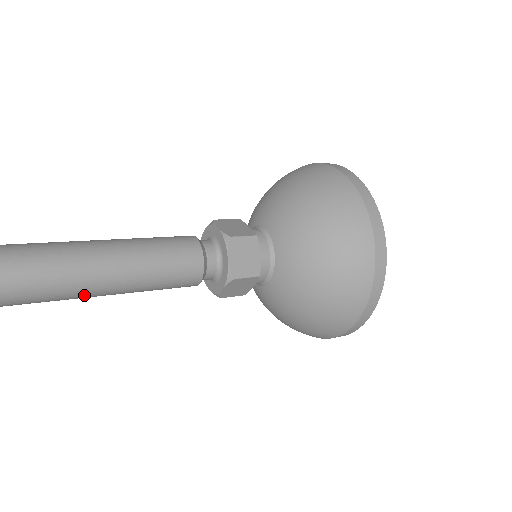
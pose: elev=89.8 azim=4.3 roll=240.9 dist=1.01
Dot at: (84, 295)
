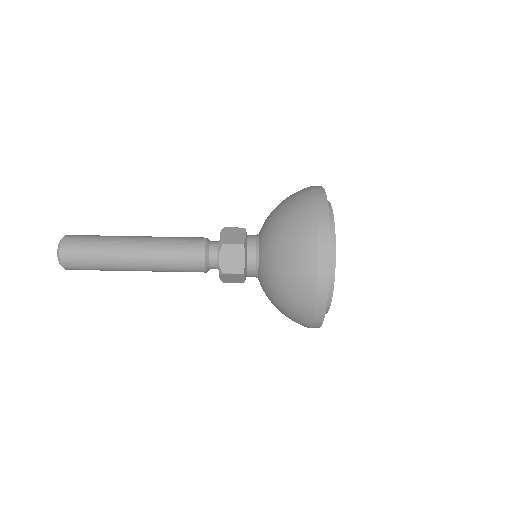
Dot at: (131, 270)
